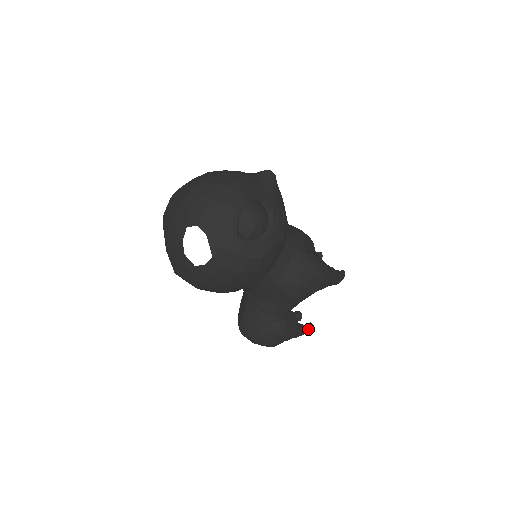
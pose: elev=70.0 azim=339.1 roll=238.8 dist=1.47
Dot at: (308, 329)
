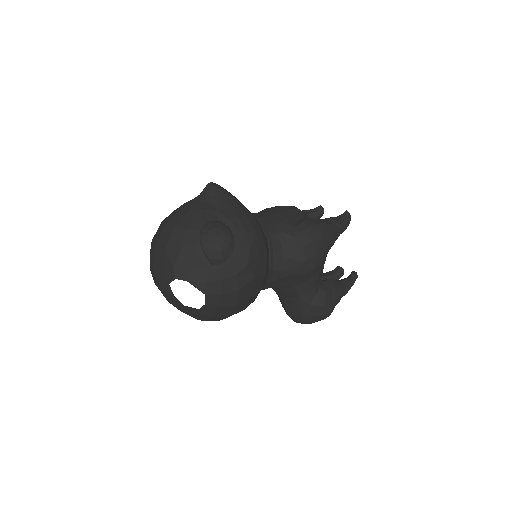
Dot at: (353, 279)
